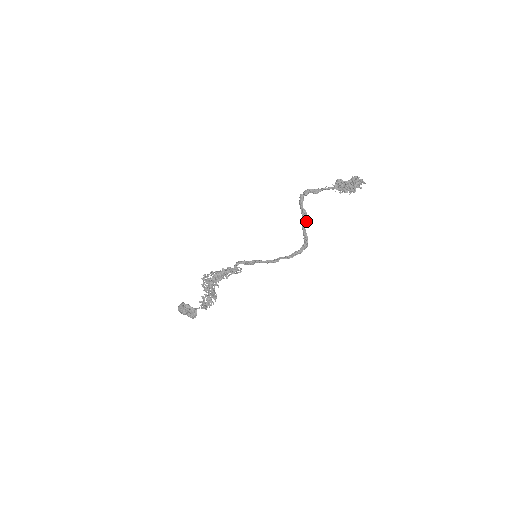
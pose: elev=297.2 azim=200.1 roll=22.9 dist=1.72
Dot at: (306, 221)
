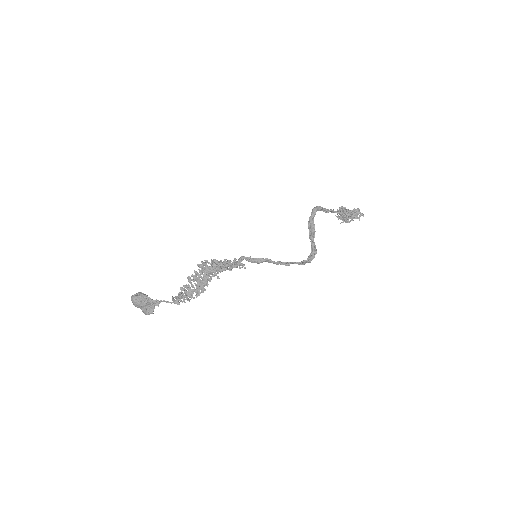
Dot at: occluded
